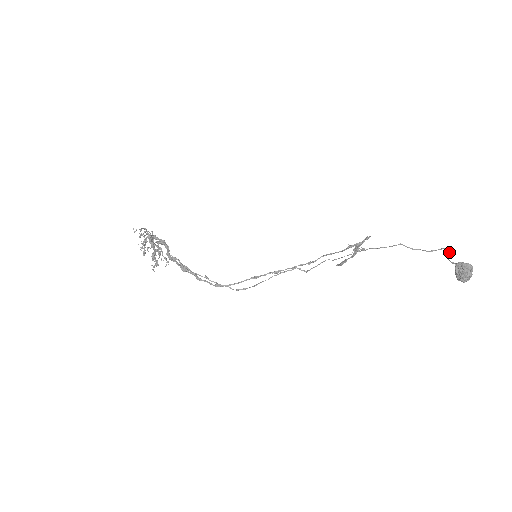
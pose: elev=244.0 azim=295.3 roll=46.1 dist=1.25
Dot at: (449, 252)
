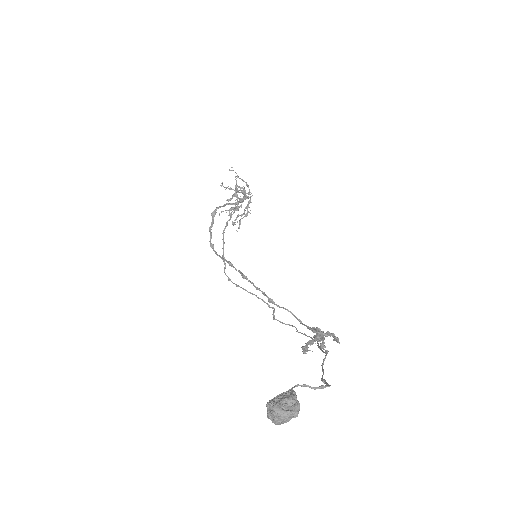
Dot at: (319, 386)
